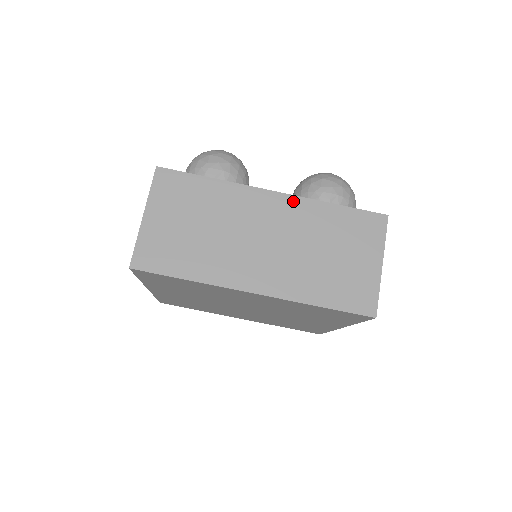
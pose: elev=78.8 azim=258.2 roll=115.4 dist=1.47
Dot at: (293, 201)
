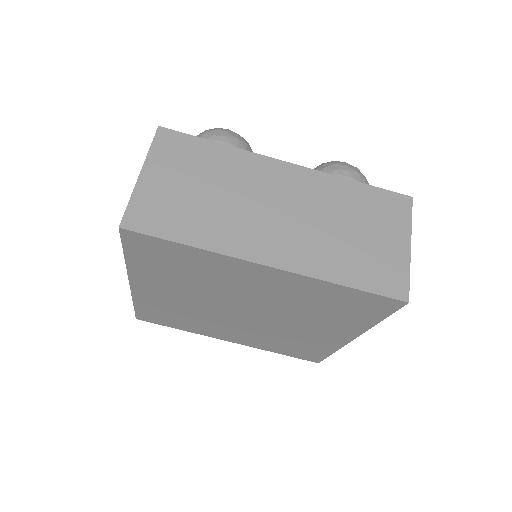
Dot at: (310, 174)
